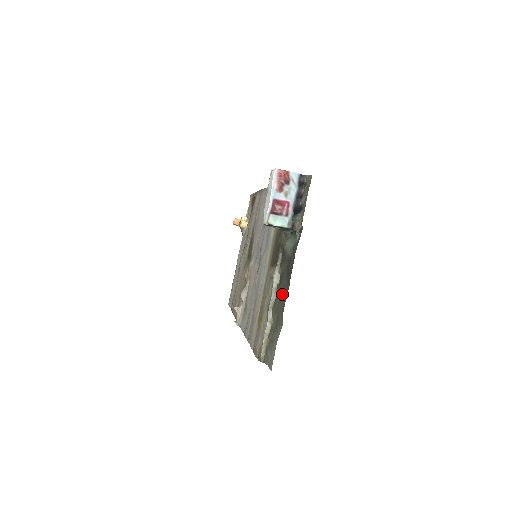
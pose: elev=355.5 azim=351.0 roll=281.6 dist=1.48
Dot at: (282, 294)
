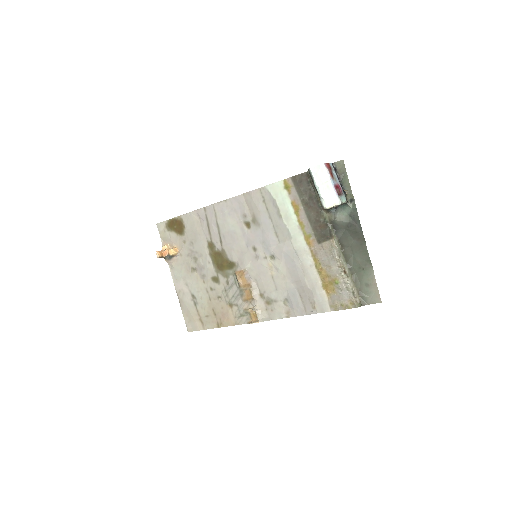
Dot at: (357, 251)
